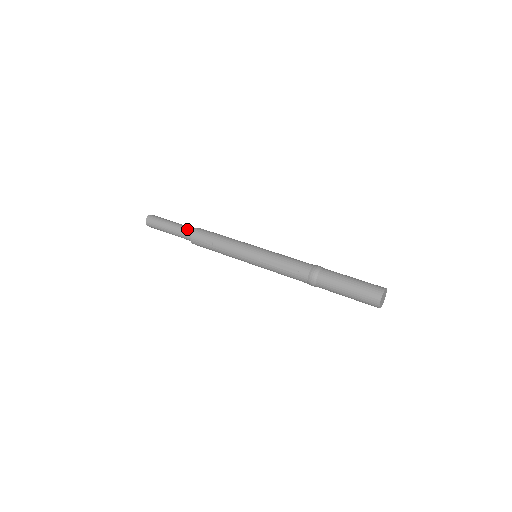
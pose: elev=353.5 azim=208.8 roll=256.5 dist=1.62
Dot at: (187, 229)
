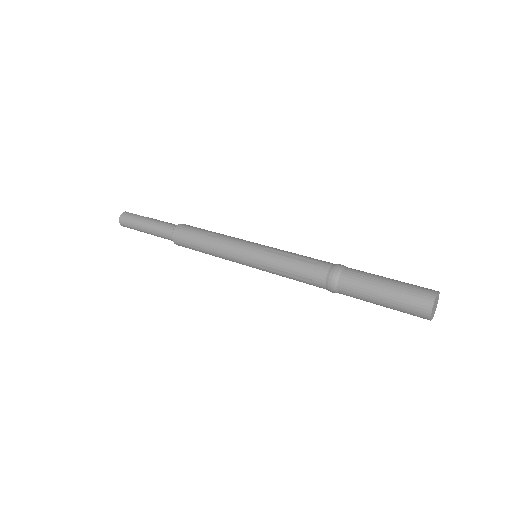
Dot at: (166, 230)
